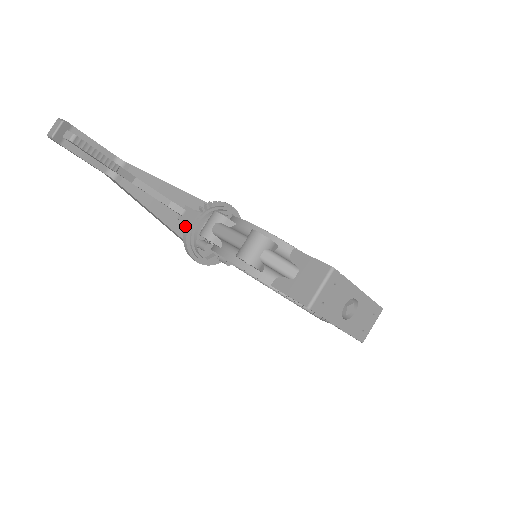
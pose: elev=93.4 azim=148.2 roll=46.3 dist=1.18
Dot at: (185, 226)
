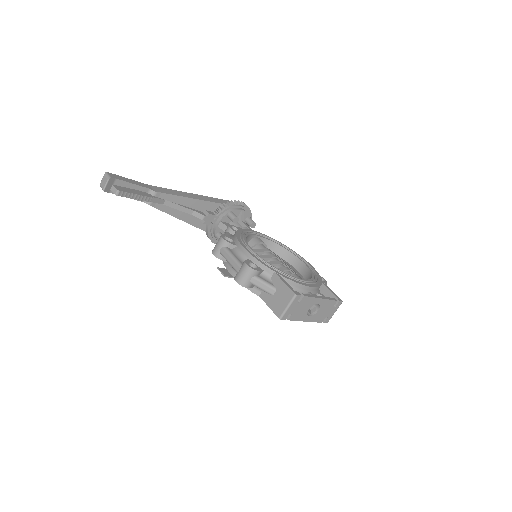
Dot at: occluded
